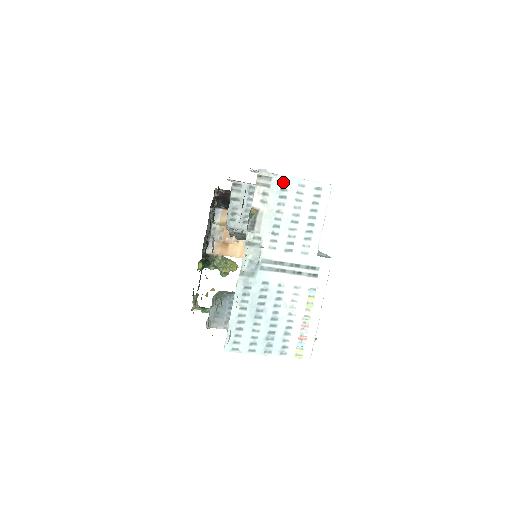
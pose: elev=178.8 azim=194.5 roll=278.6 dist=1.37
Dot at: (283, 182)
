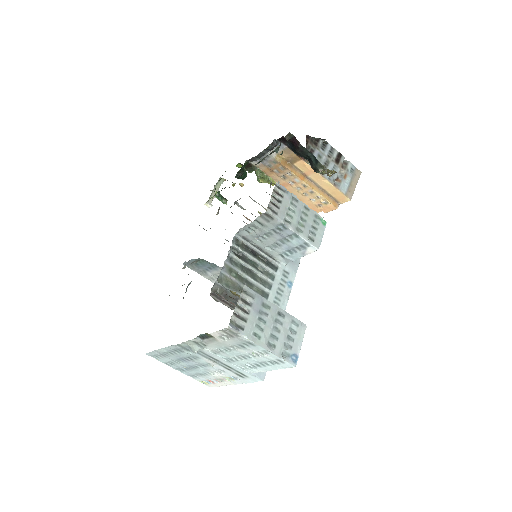
Dot at: (248, 342)
